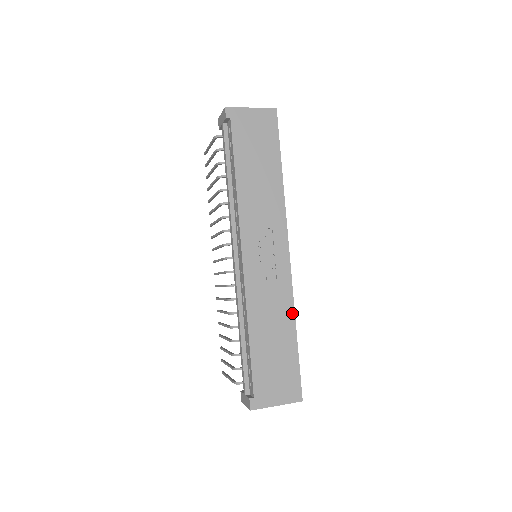
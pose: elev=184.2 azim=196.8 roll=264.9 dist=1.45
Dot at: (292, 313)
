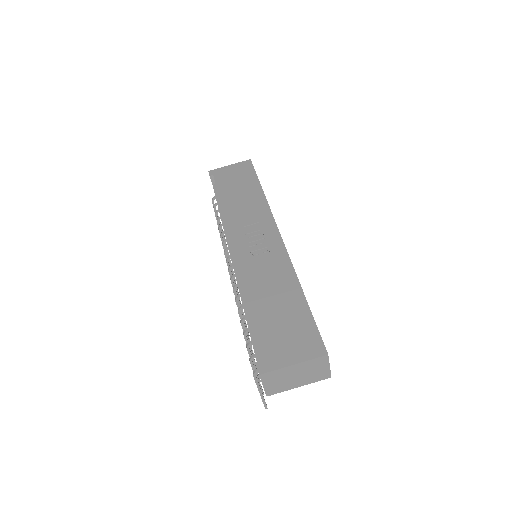
Dot at: (293, 276)
